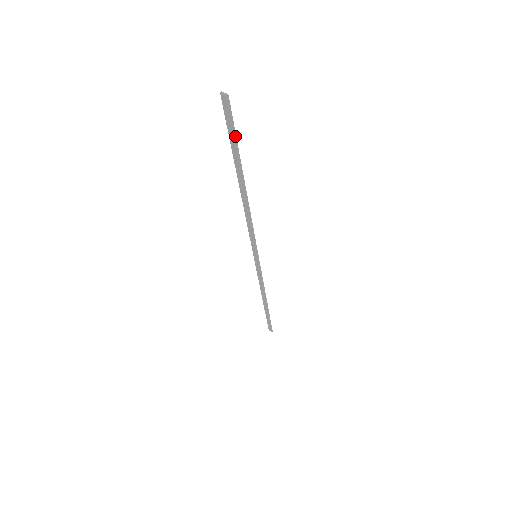
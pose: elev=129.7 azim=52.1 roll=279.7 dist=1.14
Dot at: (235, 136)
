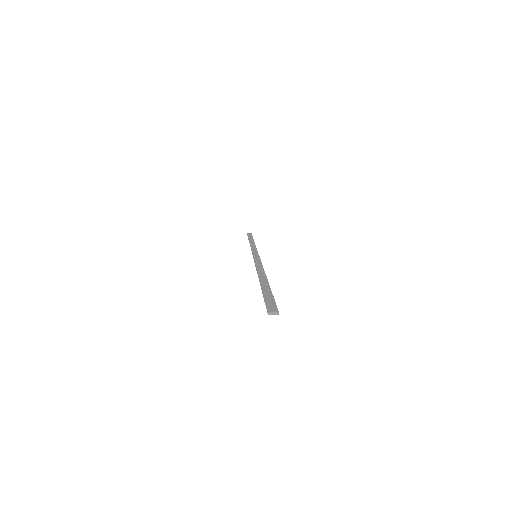
Dot at: (272, 297)
